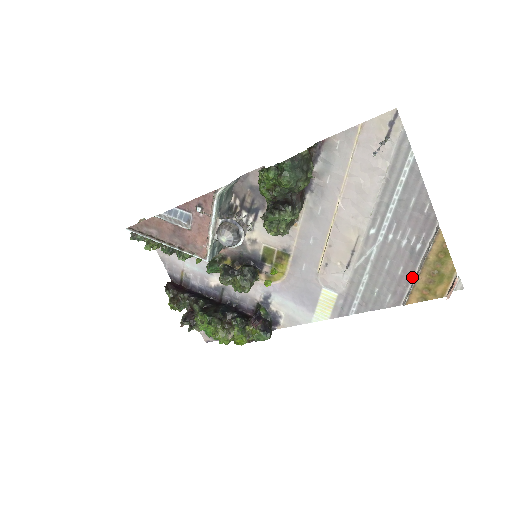
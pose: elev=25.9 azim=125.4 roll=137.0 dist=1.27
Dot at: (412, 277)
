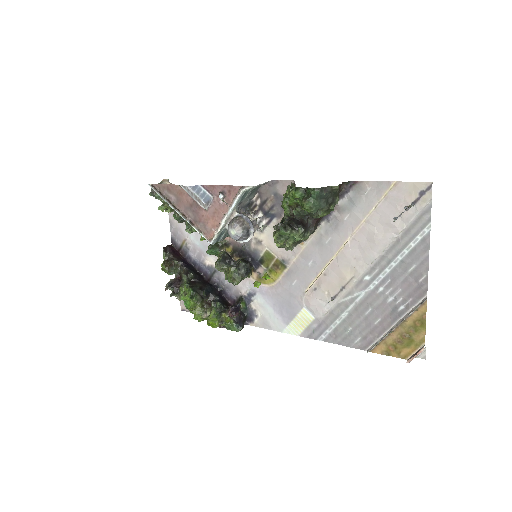
Dot at: (385, 331)
